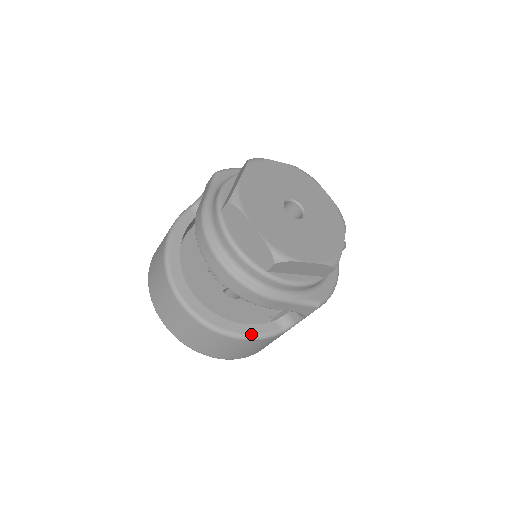
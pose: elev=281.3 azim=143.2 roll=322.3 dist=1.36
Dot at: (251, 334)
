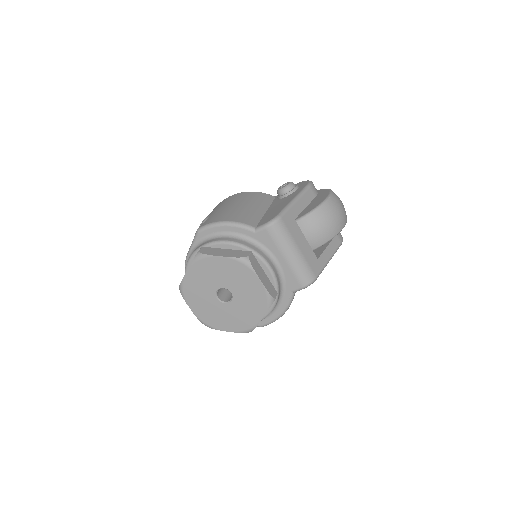
Dot at: occluded
